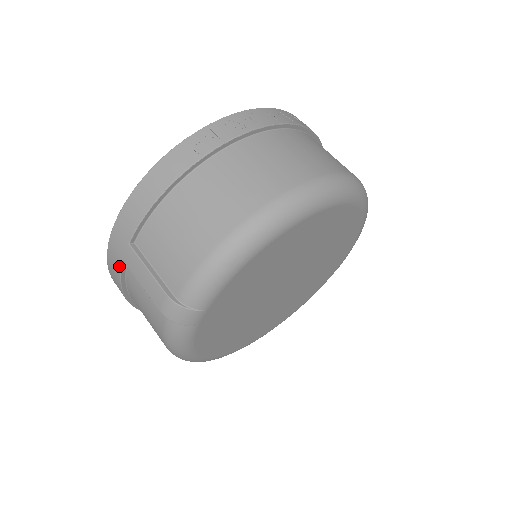
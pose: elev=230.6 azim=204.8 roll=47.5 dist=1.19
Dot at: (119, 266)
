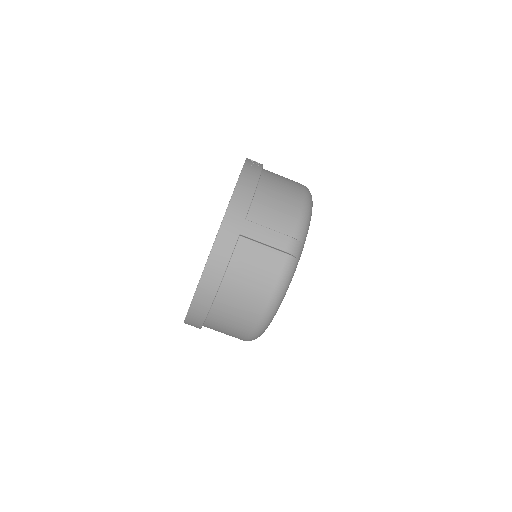
Dot at: (234, 241)
